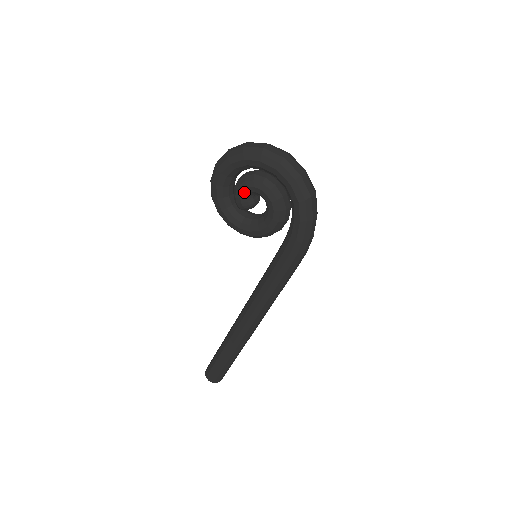
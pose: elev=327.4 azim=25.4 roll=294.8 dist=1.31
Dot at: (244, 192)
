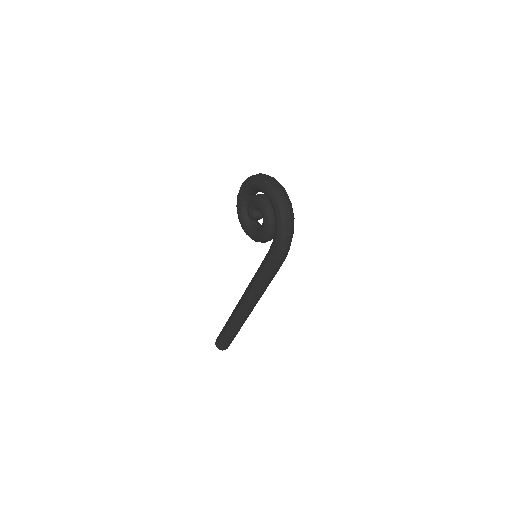
Dot at: (252, 206)
